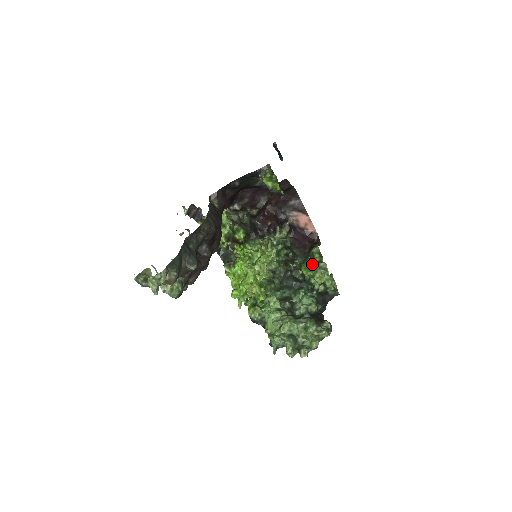
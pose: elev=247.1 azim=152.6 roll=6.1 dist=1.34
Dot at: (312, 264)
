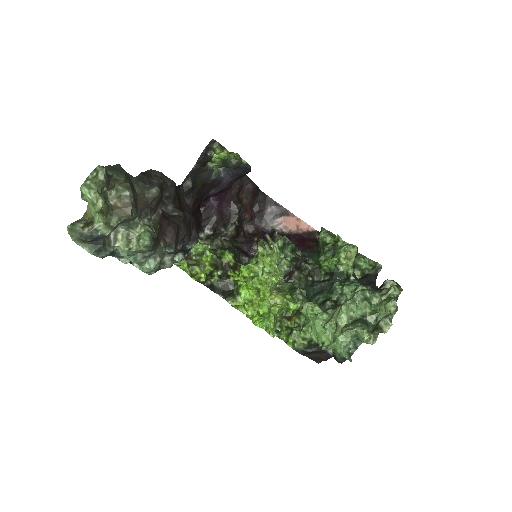
Dot at: (329, 250)
